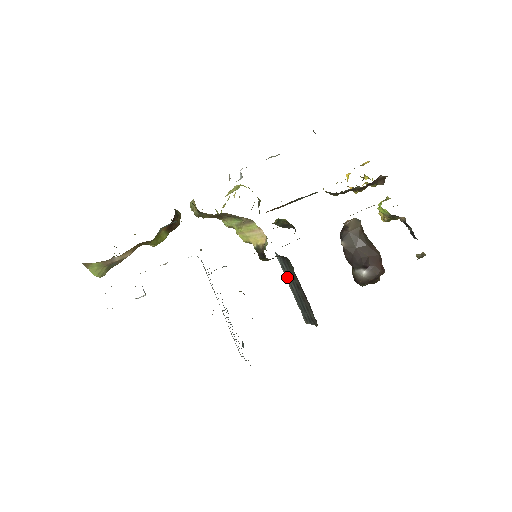
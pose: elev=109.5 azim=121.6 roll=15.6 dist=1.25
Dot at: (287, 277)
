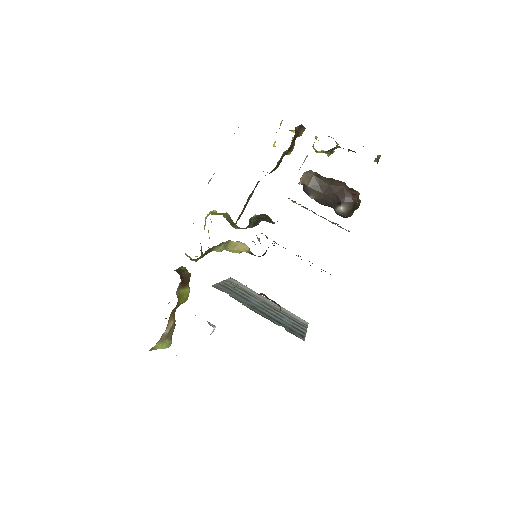
Dot at: occluded
